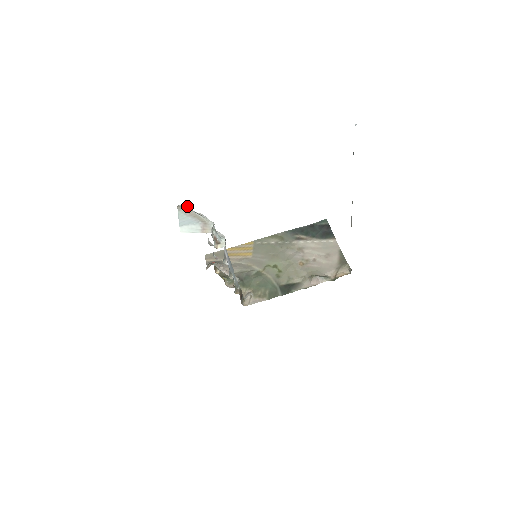
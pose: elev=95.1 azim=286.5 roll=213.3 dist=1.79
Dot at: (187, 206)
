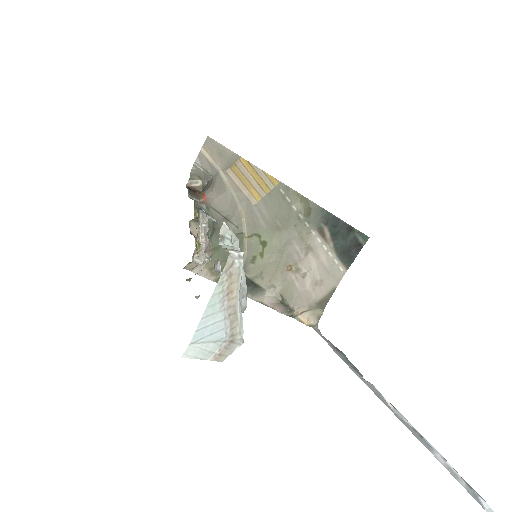
Dot at: (241, 272)
